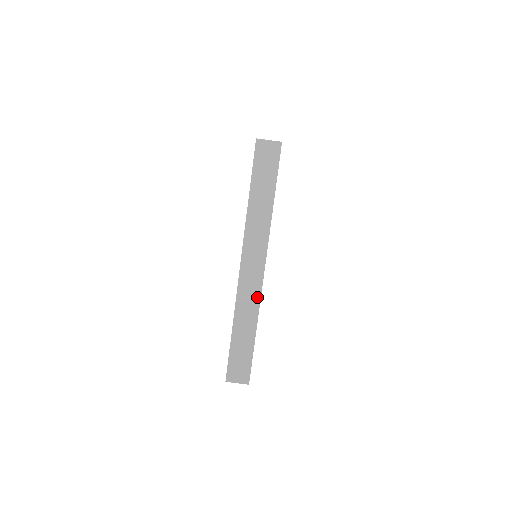
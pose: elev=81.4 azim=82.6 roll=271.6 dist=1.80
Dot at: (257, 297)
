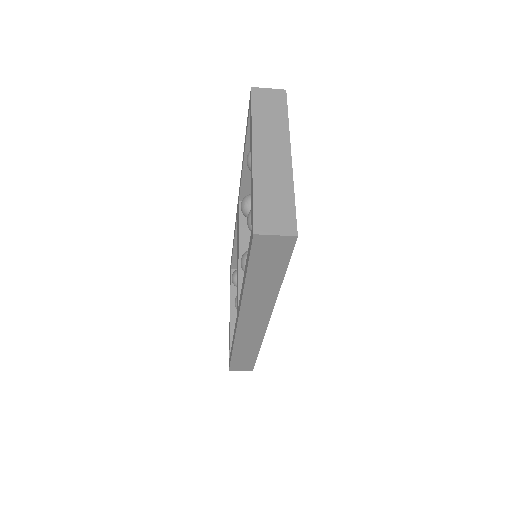
Dot at: (259, 337)
